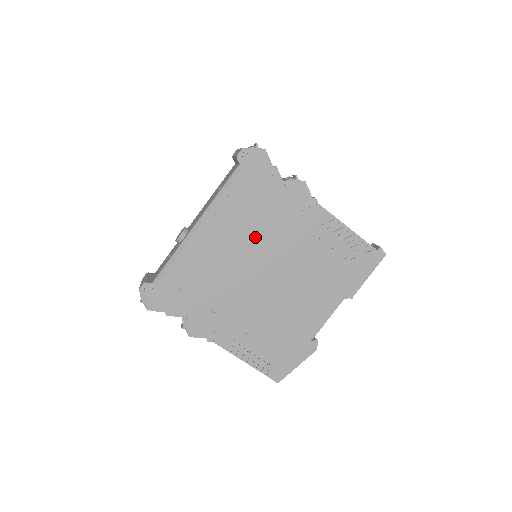
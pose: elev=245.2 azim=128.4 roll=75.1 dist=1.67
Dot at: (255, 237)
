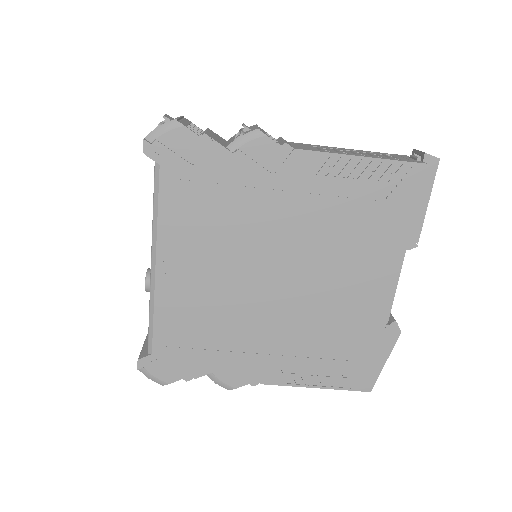
Dot at: (234, 241)
